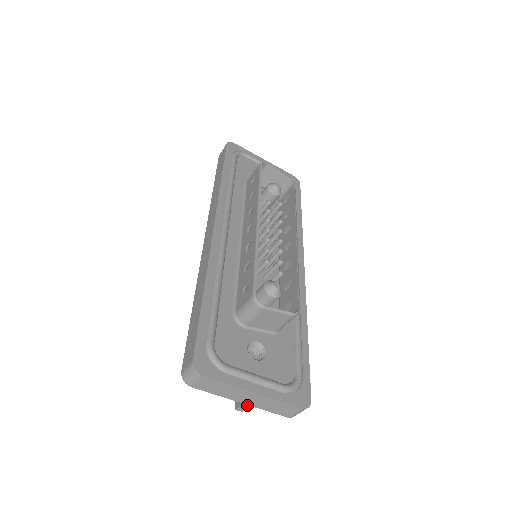
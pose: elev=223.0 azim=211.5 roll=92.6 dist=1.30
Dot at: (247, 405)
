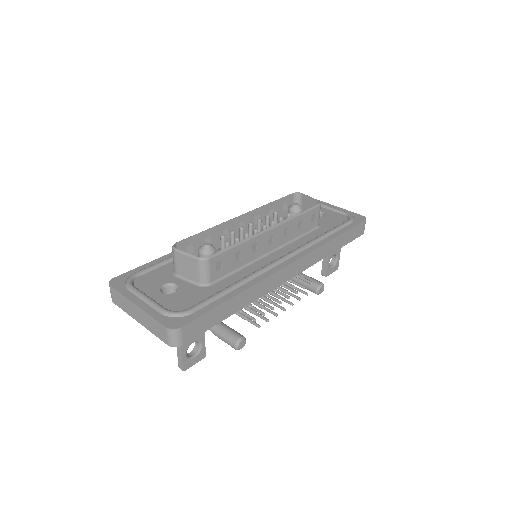
Dot at: (180, 359)
